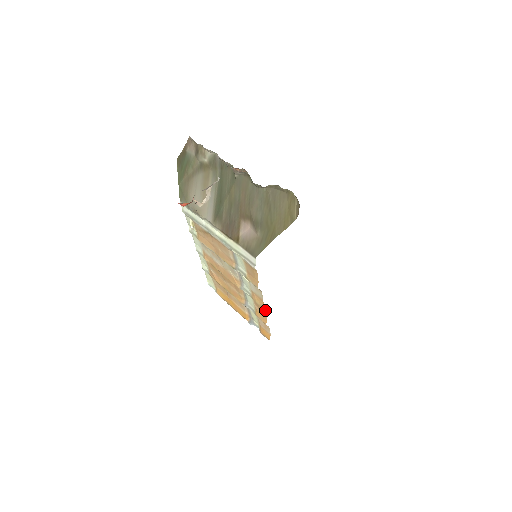
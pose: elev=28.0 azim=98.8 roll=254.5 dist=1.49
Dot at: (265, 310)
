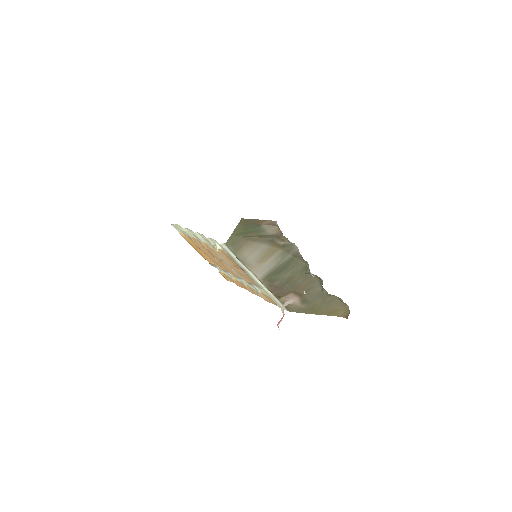
Dot at: occluded
